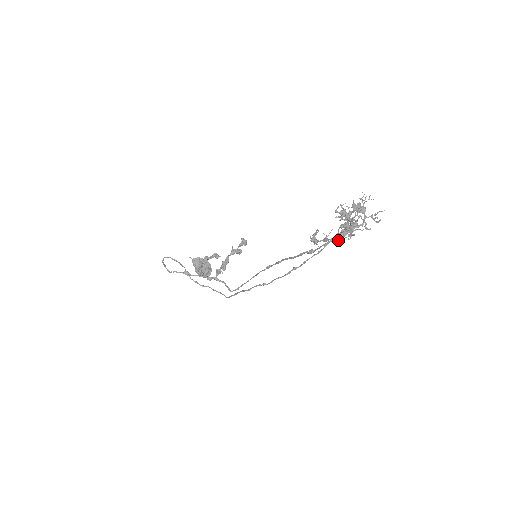
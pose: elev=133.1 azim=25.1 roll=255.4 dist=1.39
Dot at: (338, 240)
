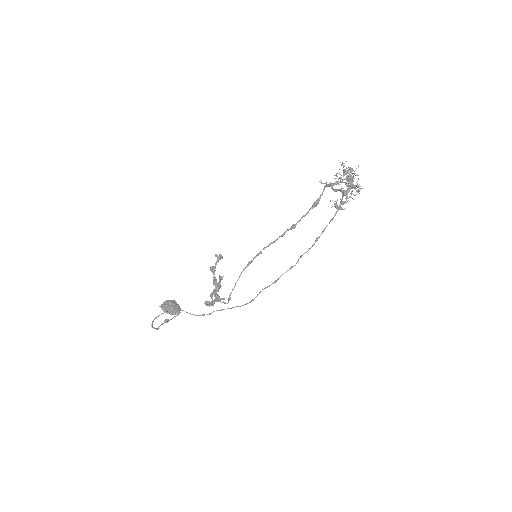
Dot at: occluded
